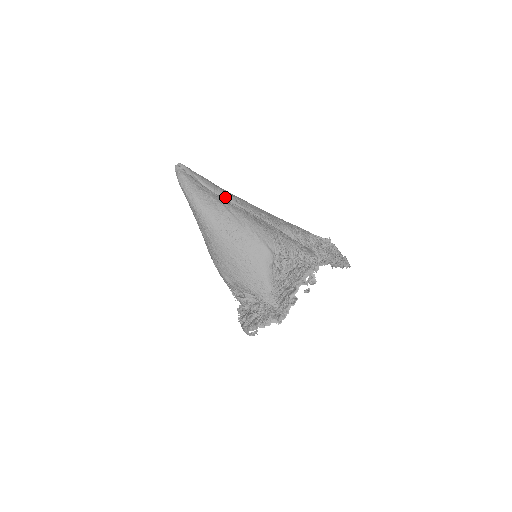
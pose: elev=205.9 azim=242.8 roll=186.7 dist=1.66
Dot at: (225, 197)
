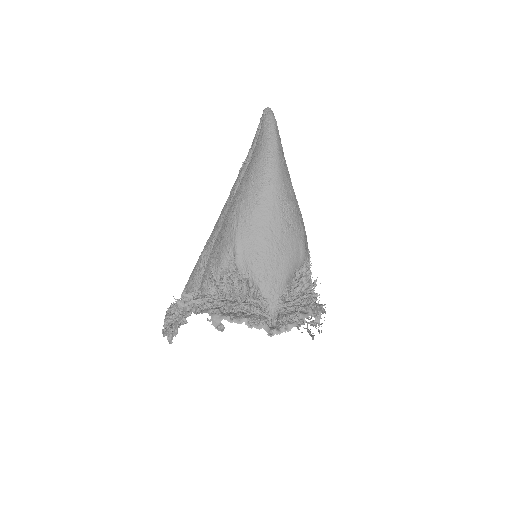
Dot at: occluded
